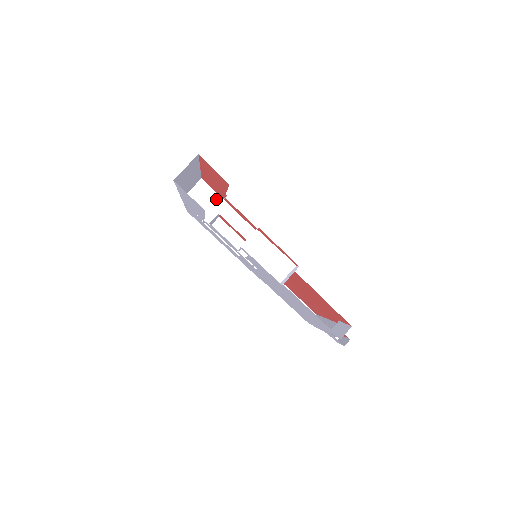
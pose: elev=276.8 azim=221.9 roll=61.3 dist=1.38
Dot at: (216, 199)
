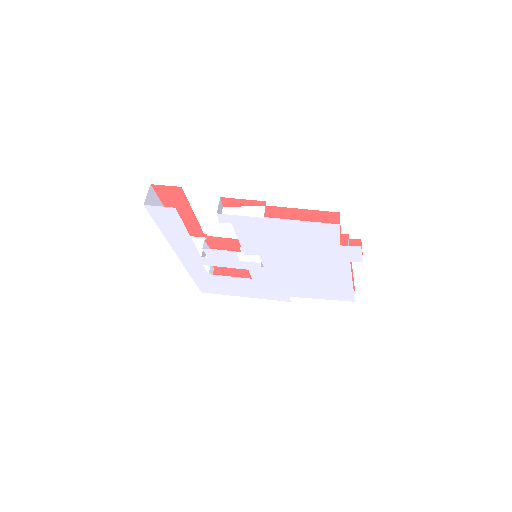
Dot at: (200, 240)
